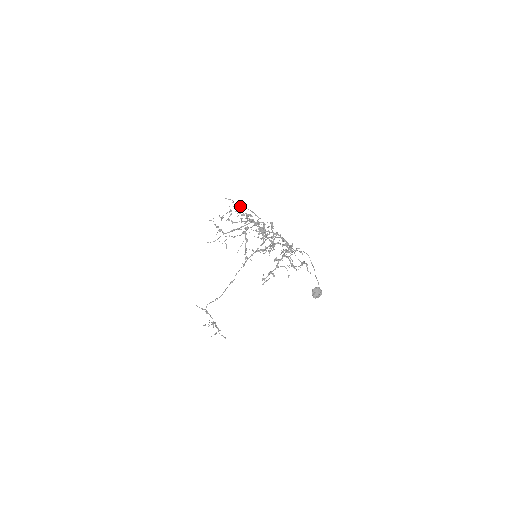
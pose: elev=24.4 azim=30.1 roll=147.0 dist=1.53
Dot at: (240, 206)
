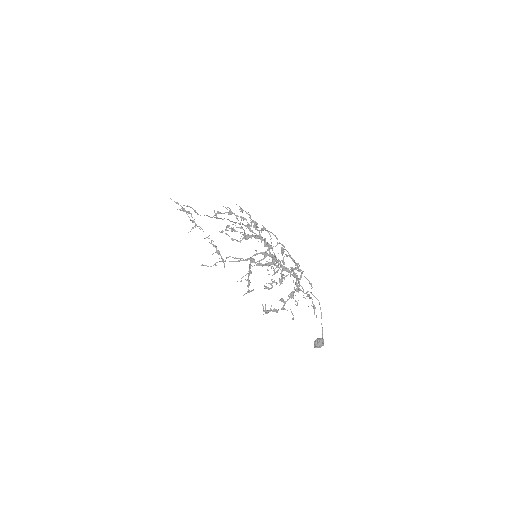
Dot at: (245, 226)
